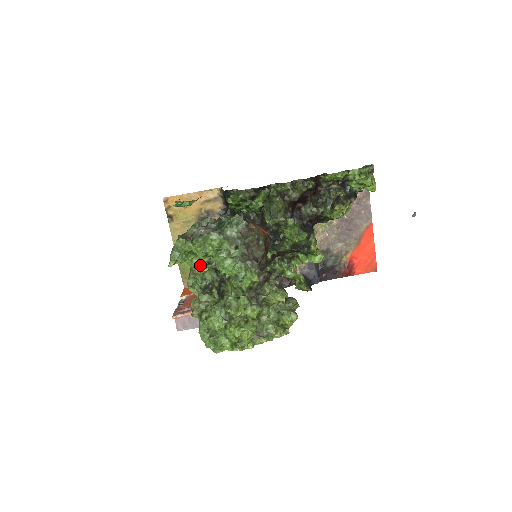
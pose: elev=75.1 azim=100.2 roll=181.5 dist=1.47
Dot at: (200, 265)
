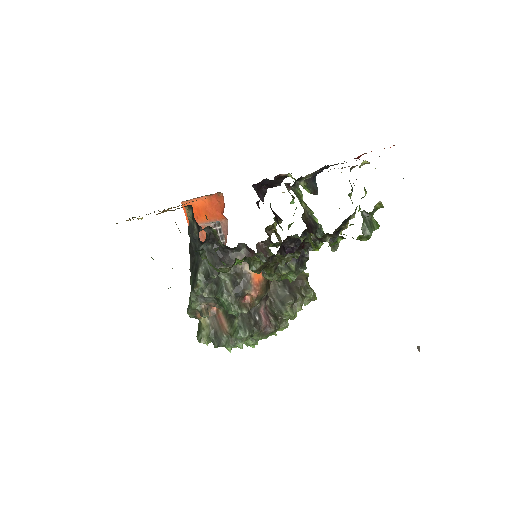
Dot at: occluded
